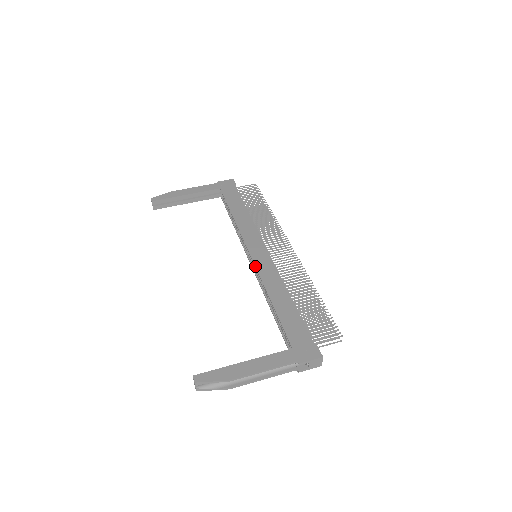
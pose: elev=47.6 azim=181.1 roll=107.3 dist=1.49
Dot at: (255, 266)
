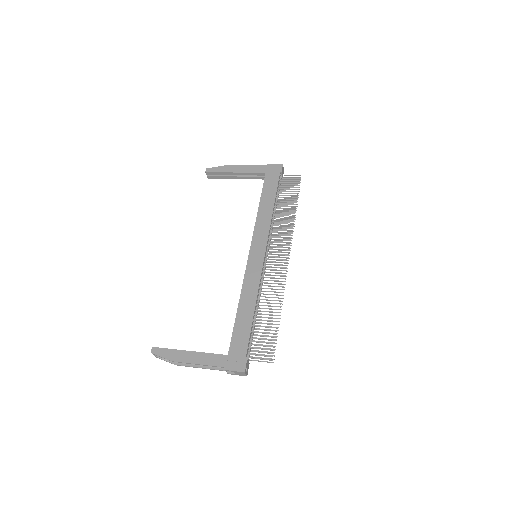
Dot at: (246, 268)
